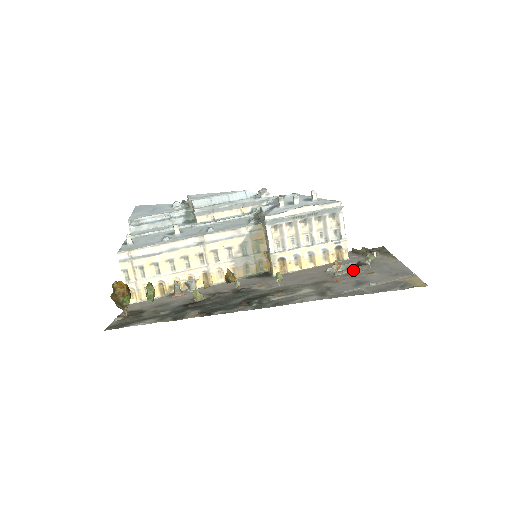
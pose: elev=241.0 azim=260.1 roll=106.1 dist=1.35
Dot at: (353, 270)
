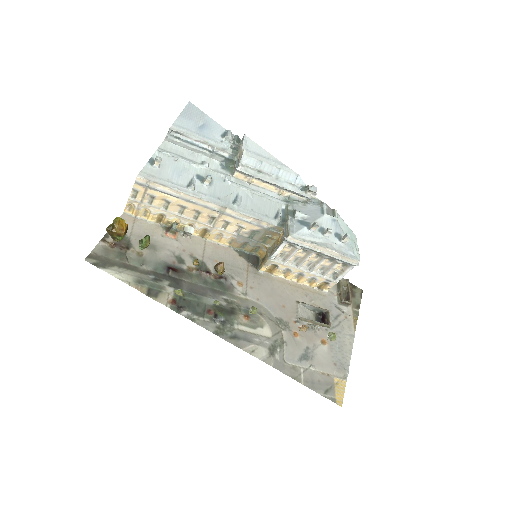
Dot at: (316, 324)
